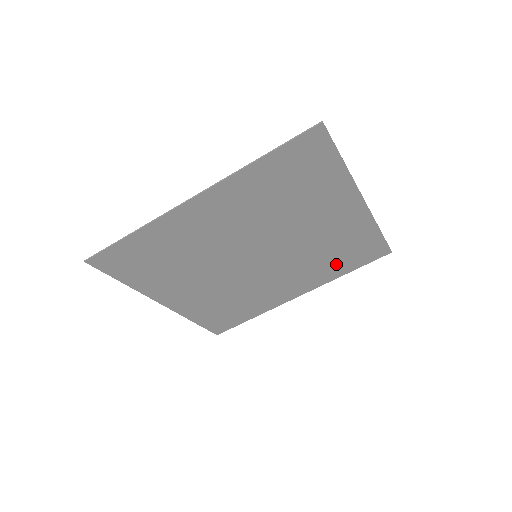
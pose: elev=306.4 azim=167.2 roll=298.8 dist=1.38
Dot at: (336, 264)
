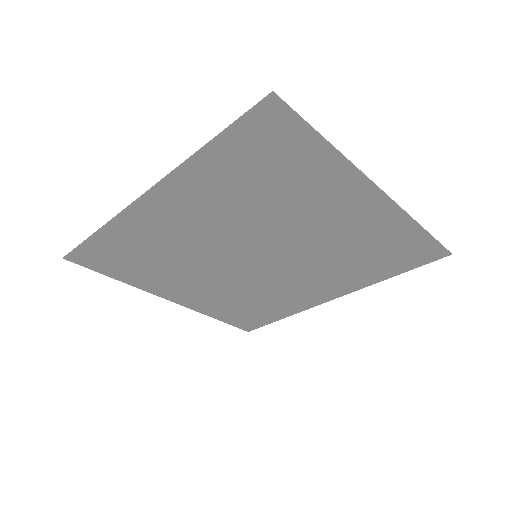
Dot at: (371, 266)
